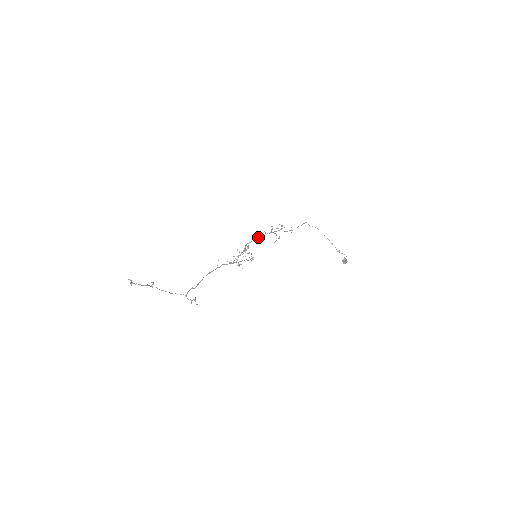
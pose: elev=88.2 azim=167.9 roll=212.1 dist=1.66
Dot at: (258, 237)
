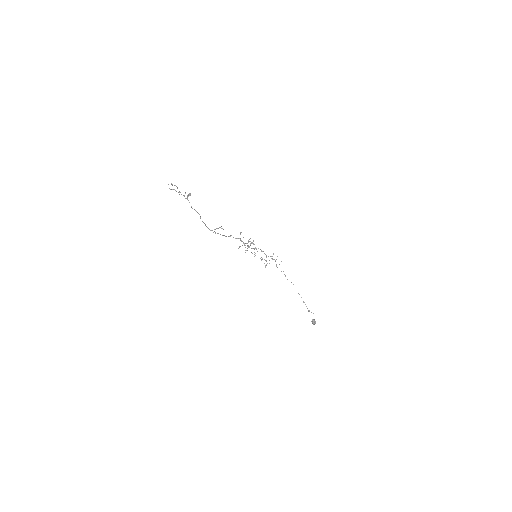
Dot at: occluded
